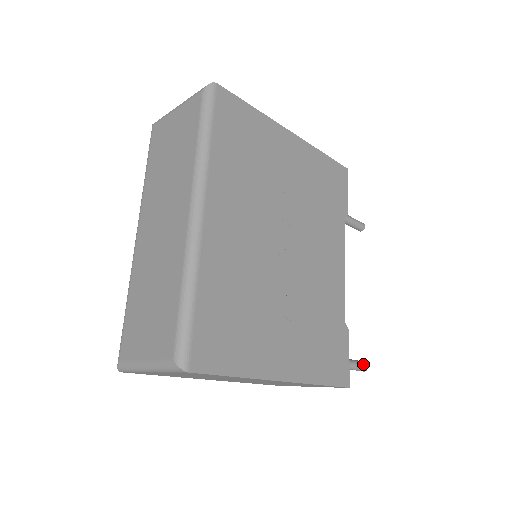
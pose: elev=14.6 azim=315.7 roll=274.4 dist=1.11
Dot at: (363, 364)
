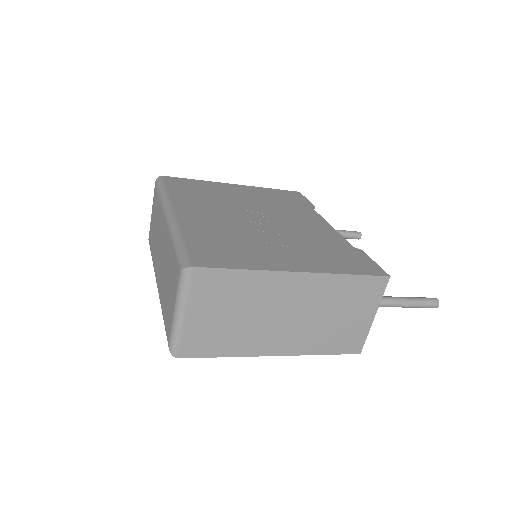
Dot at: (429, 298)
